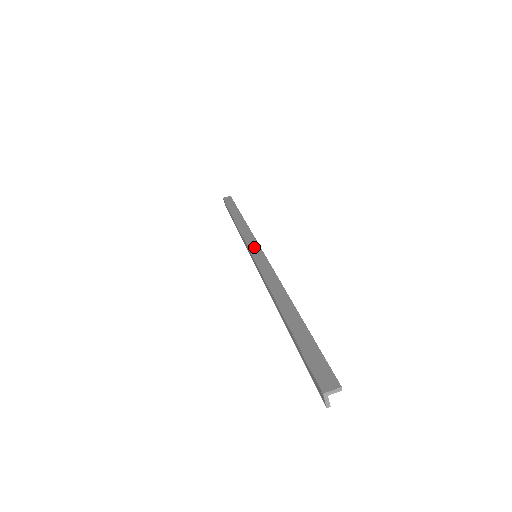
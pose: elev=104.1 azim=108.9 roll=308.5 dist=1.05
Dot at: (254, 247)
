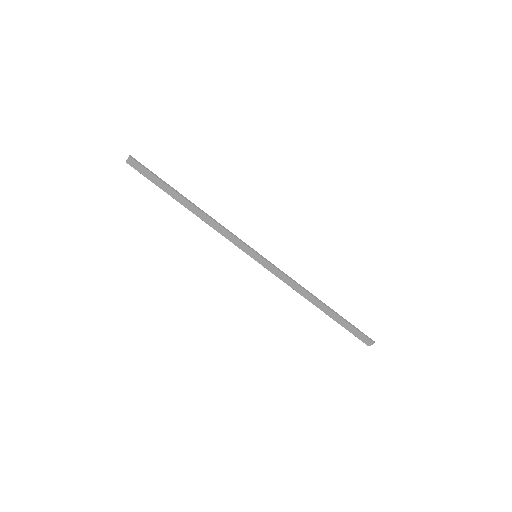
Dot at: (249, 252)
